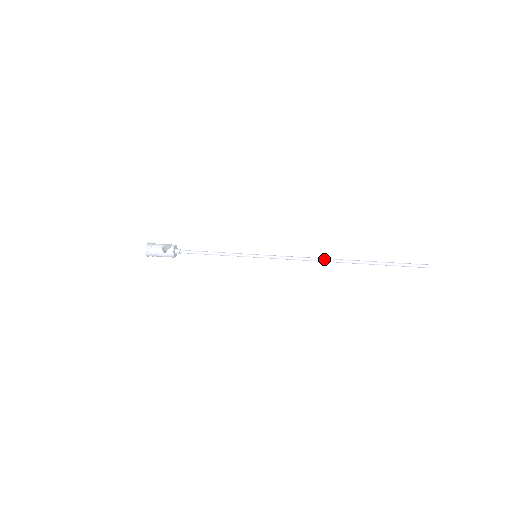
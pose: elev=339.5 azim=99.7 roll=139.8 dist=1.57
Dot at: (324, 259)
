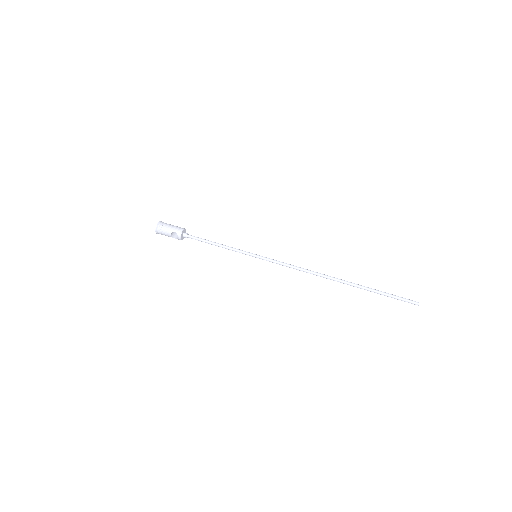
Dot at: (318, 275)
